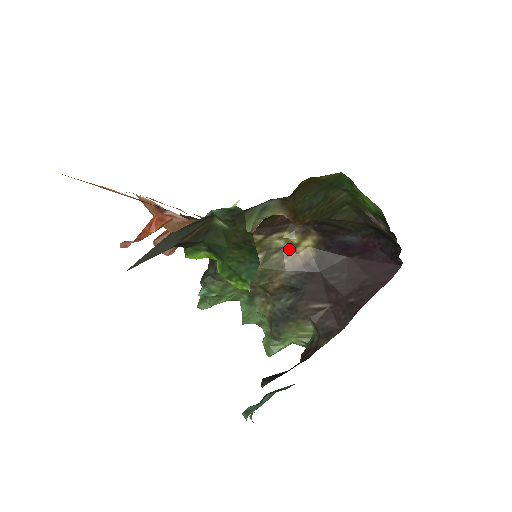
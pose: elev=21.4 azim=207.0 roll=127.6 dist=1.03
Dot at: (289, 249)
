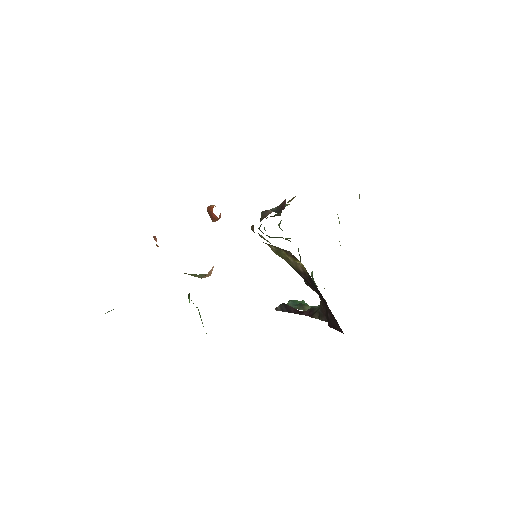
Dot at: occluded
